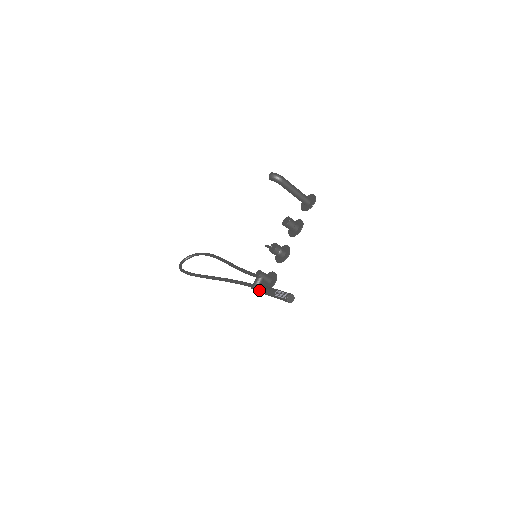
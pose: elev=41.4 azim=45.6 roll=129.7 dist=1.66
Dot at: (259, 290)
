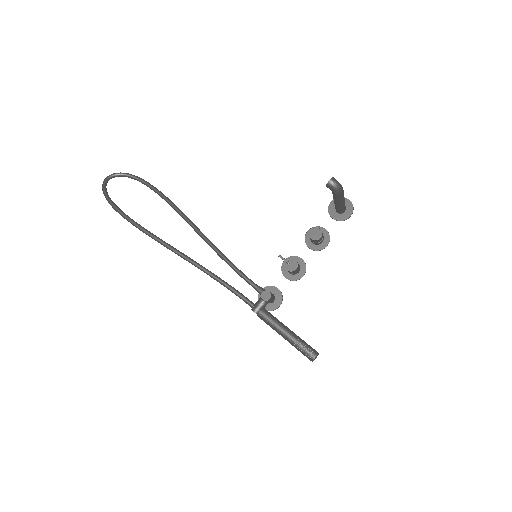
Dot at: (266, 321)
